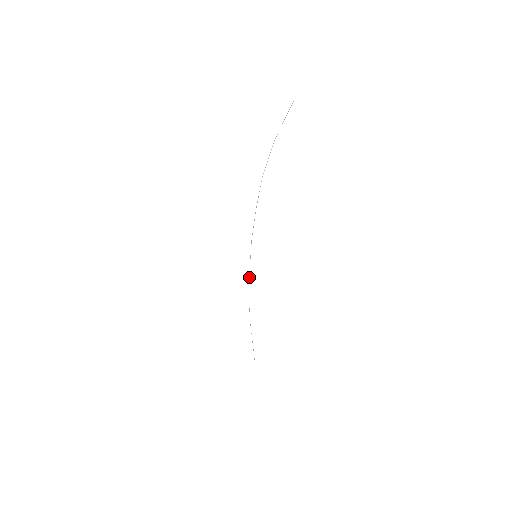
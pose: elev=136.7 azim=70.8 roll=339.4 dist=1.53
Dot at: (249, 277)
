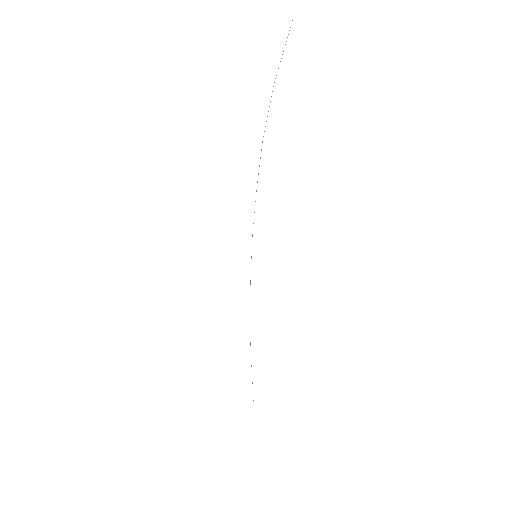
Dot at: occluded
